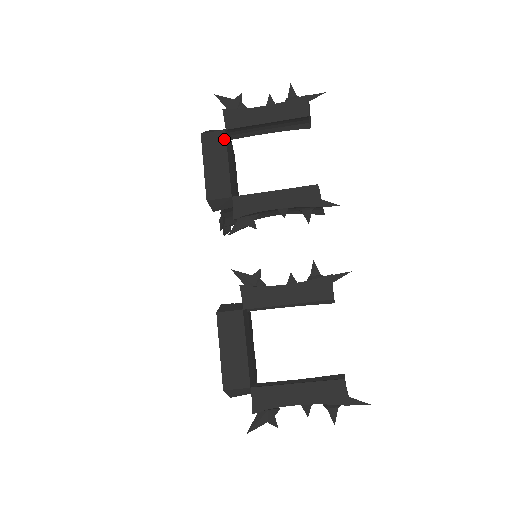
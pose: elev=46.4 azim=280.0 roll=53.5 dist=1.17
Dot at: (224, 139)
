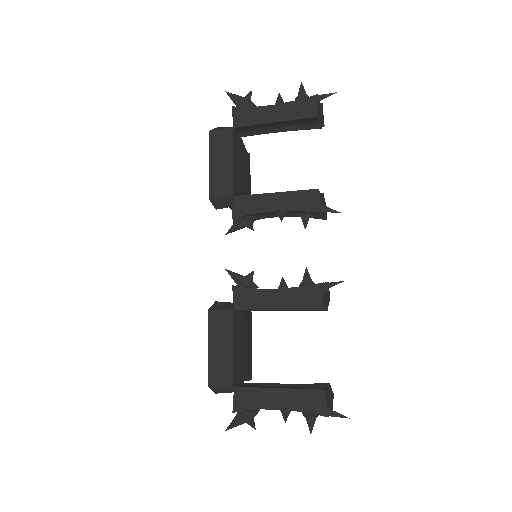
Dot at: (231, 137)
